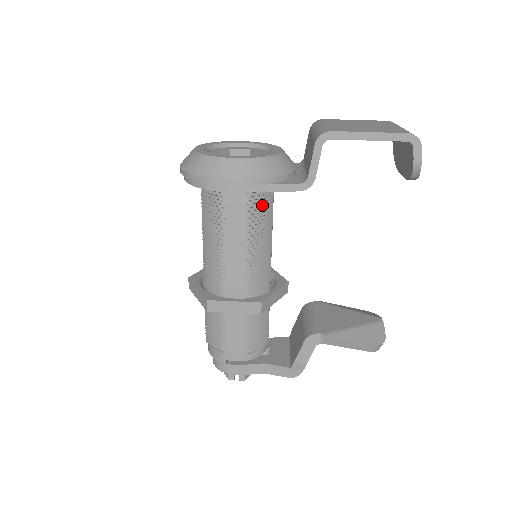
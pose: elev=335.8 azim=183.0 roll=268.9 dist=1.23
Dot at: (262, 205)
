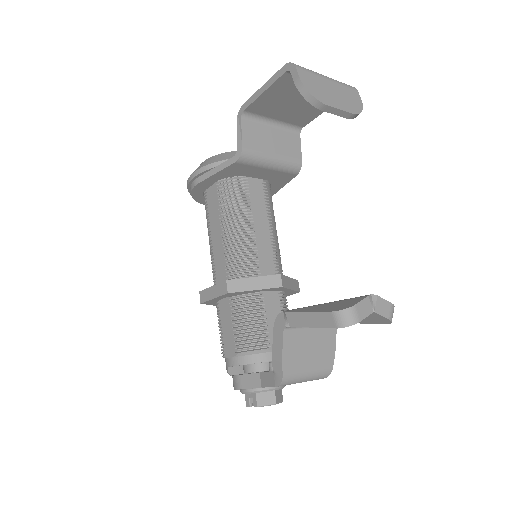
Dot at: (230, 194)
